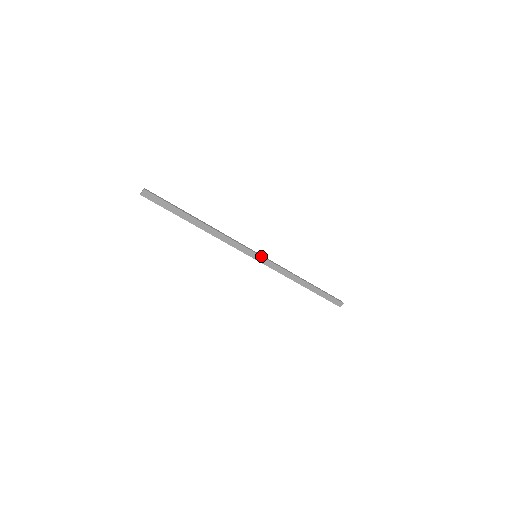
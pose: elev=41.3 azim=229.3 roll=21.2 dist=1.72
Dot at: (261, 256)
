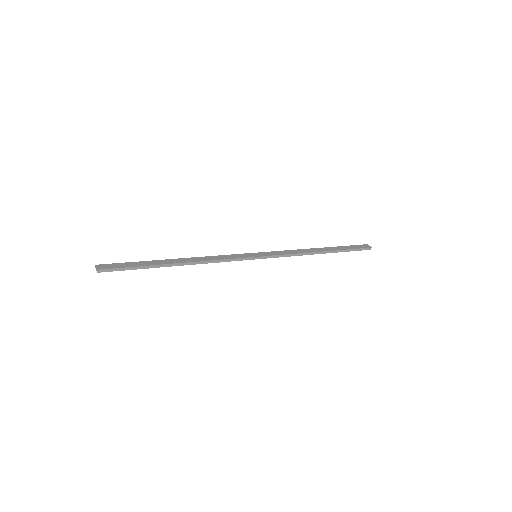
Dot at: (261, 258)
